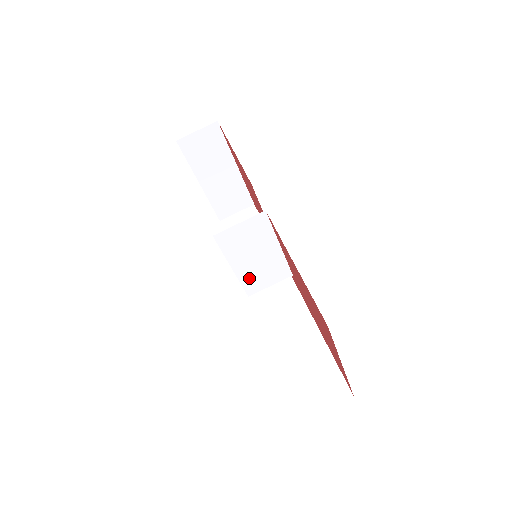
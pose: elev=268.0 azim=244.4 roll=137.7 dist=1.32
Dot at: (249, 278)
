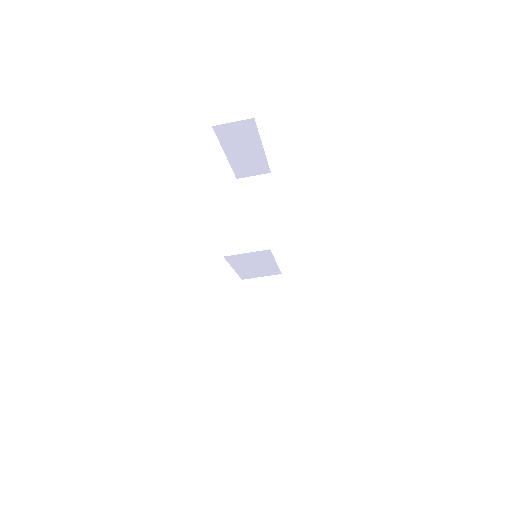
Dot at: (246, 273)
